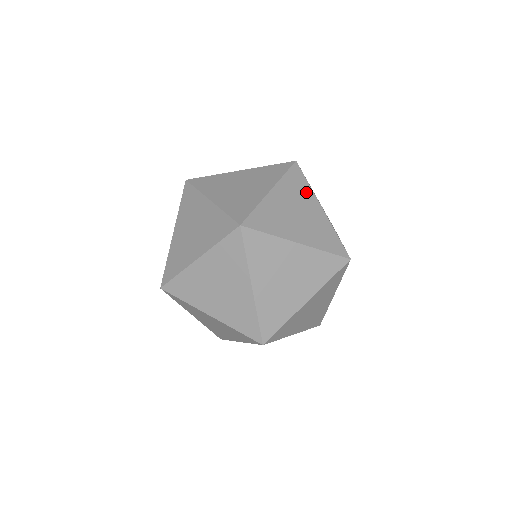
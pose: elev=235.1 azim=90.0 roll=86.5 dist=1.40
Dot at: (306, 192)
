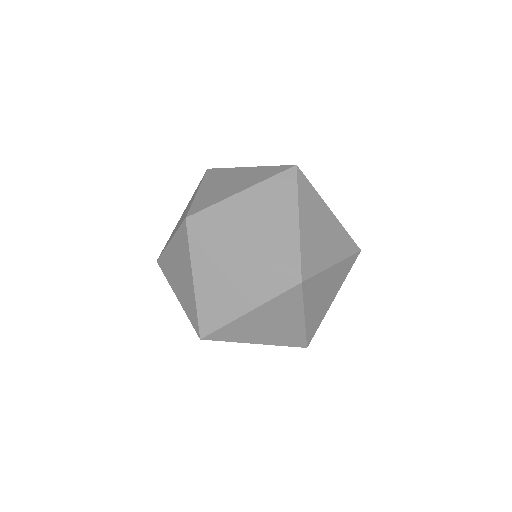
Dot at: occluded
